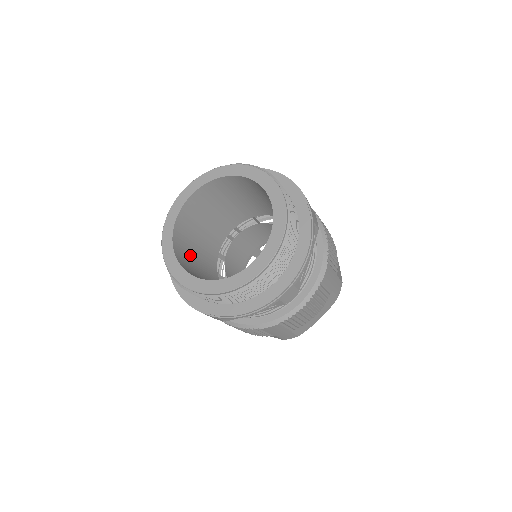
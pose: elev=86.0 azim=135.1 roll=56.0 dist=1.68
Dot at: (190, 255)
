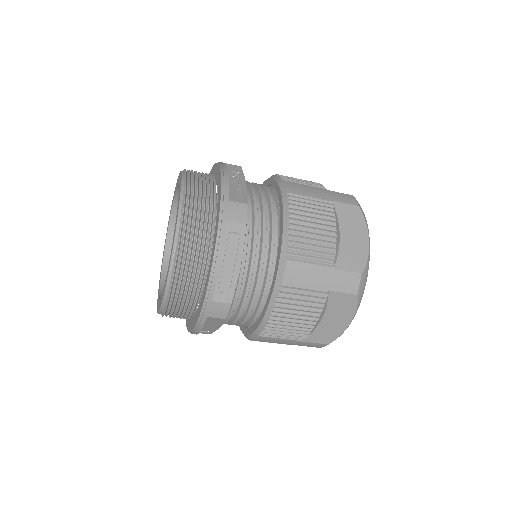
Dot at: occluded
